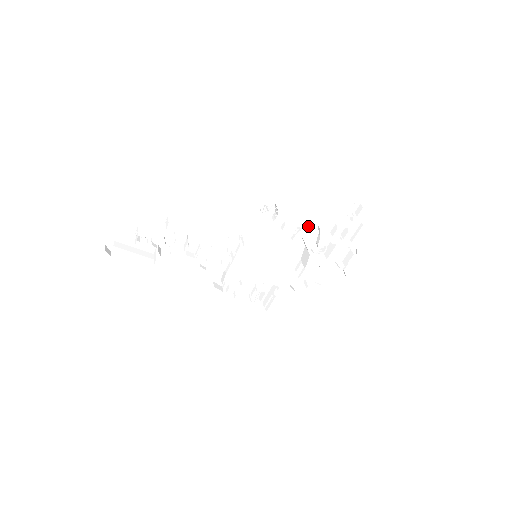
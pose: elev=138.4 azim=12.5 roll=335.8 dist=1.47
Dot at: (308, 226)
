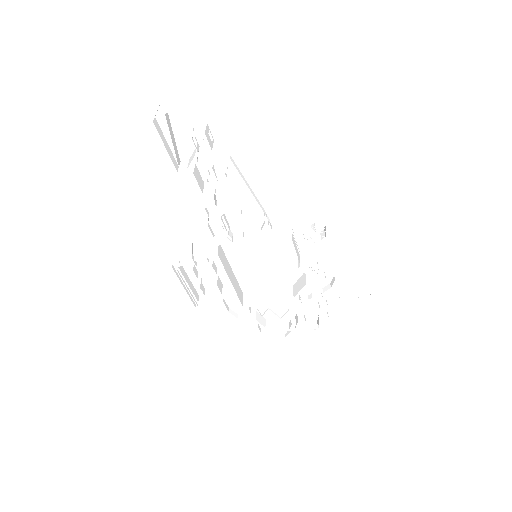
Dot at: (325, 275)
